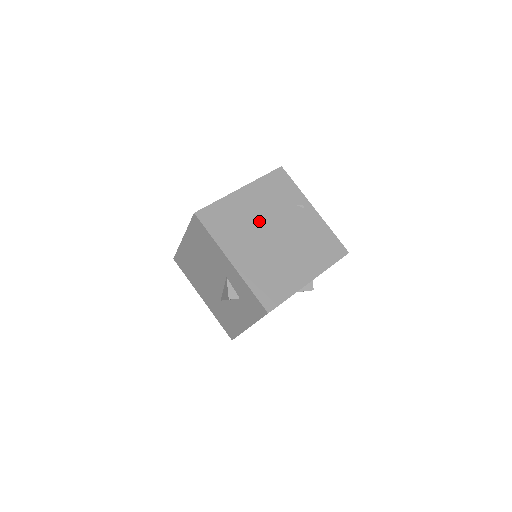
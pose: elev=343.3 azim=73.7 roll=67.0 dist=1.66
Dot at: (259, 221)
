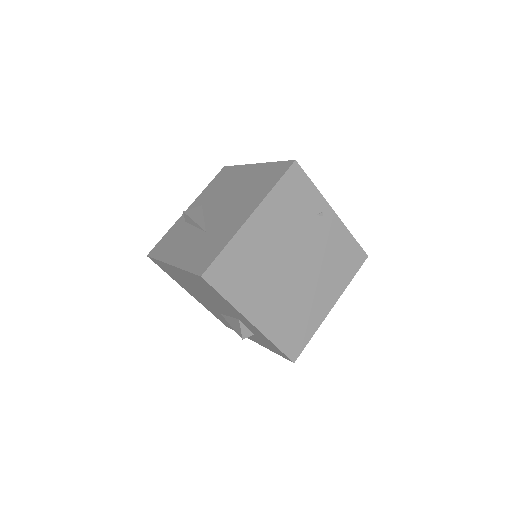
Dot at: (276, 255)
